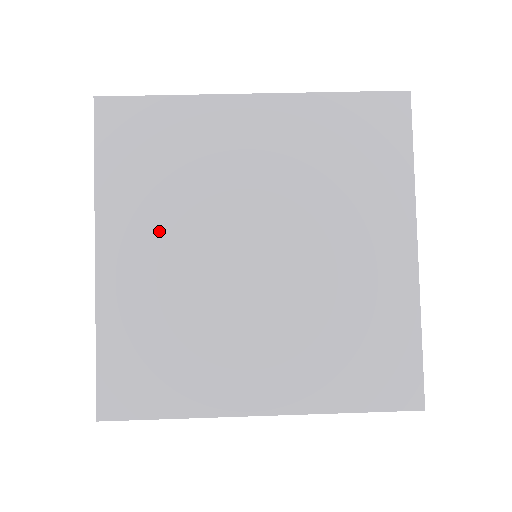
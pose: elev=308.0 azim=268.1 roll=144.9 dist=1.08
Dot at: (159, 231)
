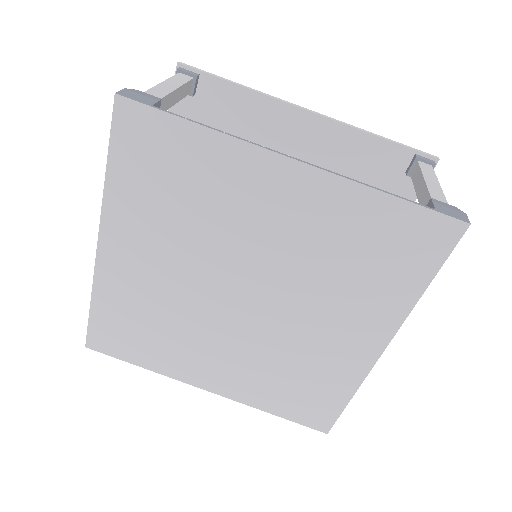
Dot at: (158, 248)
